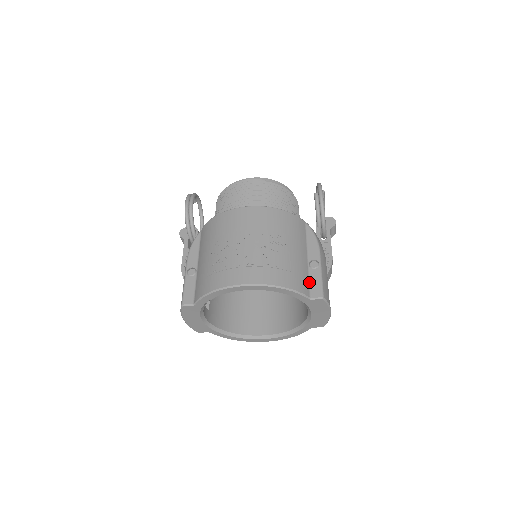
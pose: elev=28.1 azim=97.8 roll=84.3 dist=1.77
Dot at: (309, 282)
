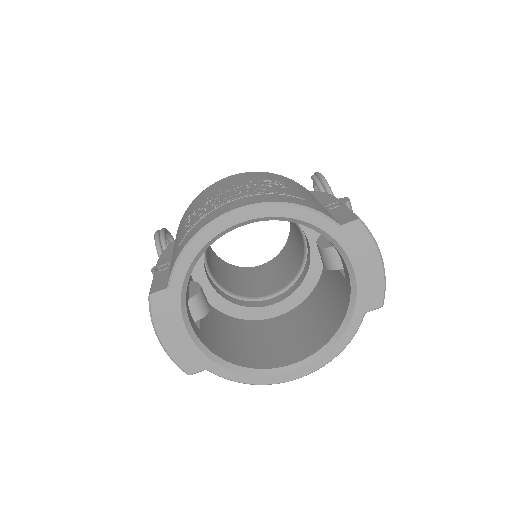
Dot at: (333, 216)
